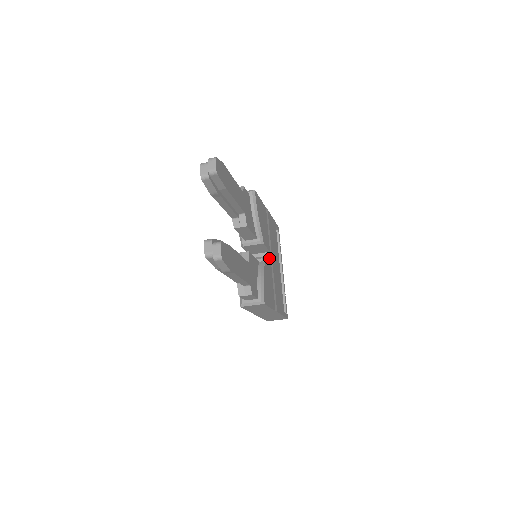
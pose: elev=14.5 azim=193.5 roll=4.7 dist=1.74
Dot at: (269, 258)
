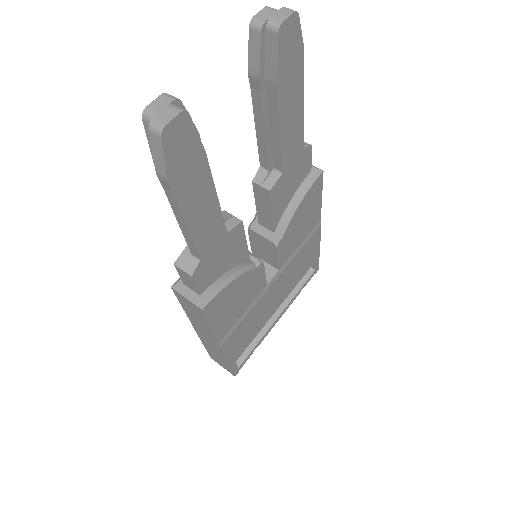
Dot at: (271, 276)
